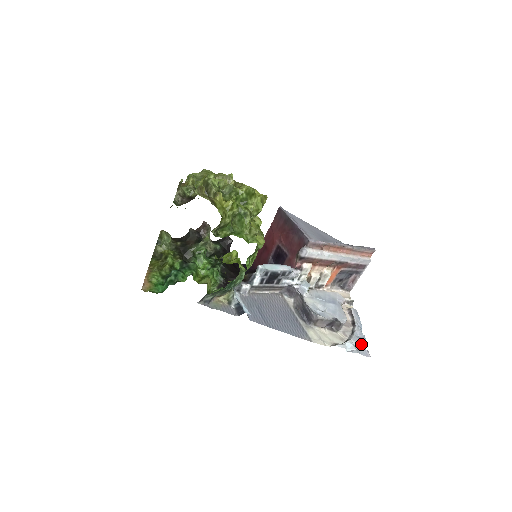
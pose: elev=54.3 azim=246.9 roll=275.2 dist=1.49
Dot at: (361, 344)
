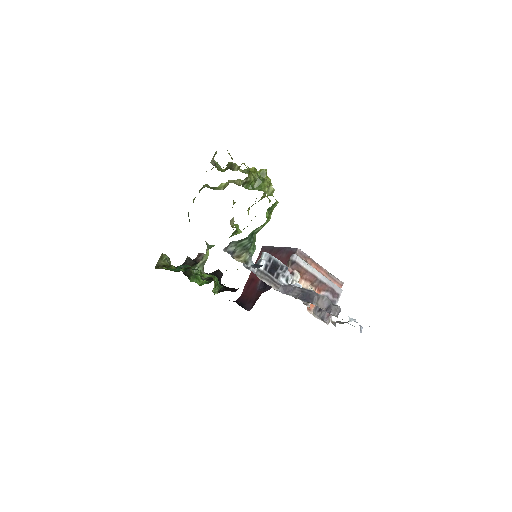
Dot at: occluded
